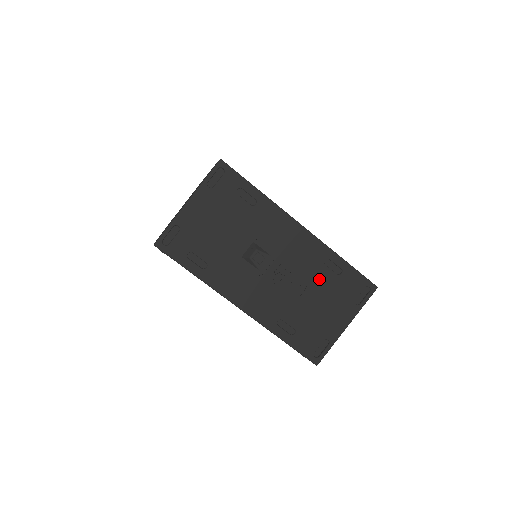
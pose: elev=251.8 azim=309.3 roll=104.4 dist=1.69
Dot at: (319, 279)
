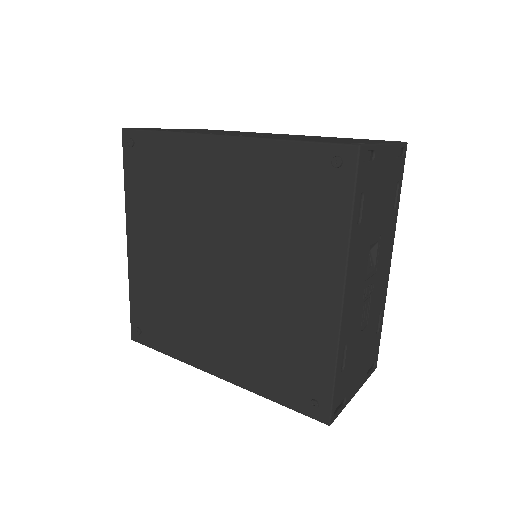
Dot at: (372, 325)
